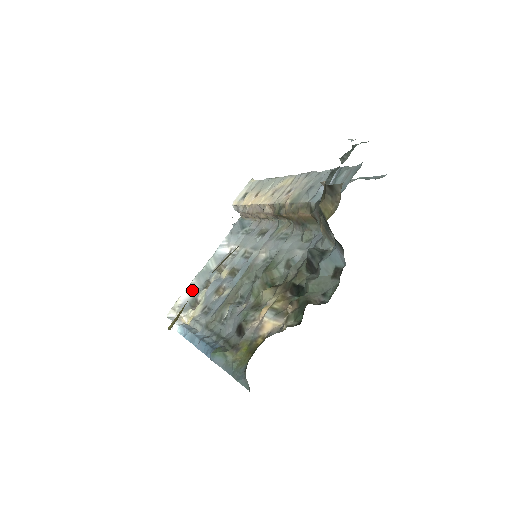
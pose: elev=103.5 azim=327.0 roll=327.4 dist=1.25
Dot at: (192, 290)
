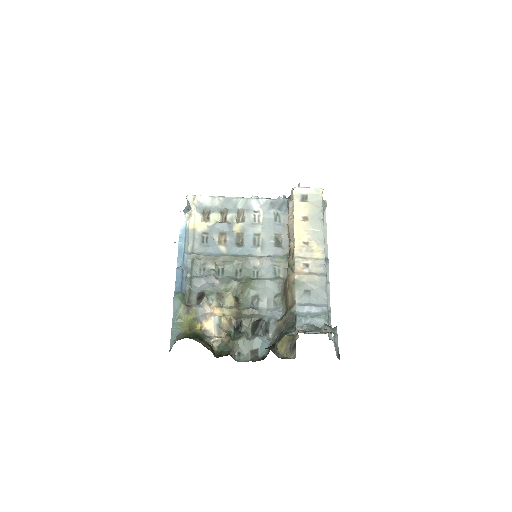
Dot at: (214, 203)
